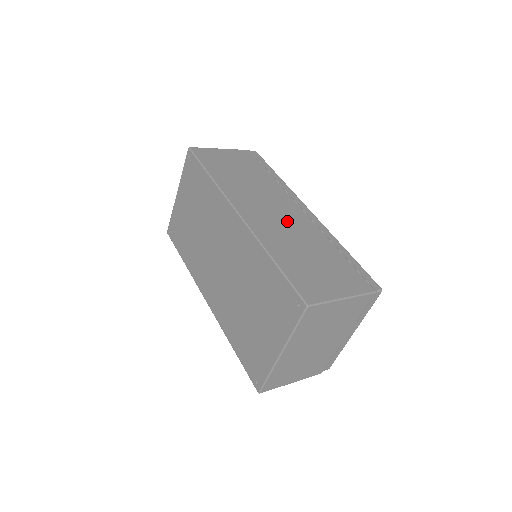
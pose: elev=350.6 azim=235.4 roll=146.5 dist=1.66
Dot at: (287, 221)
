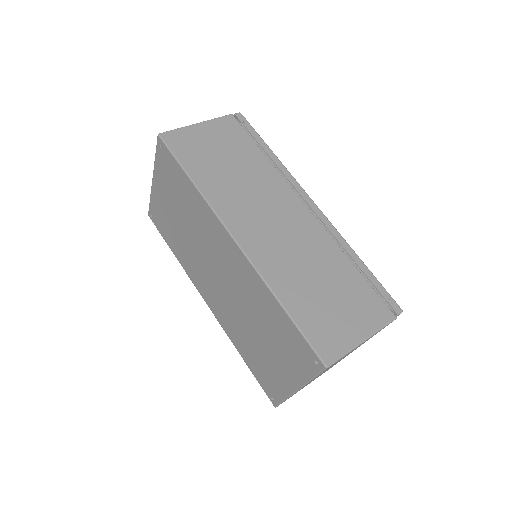
Dot at: (291, 233)
